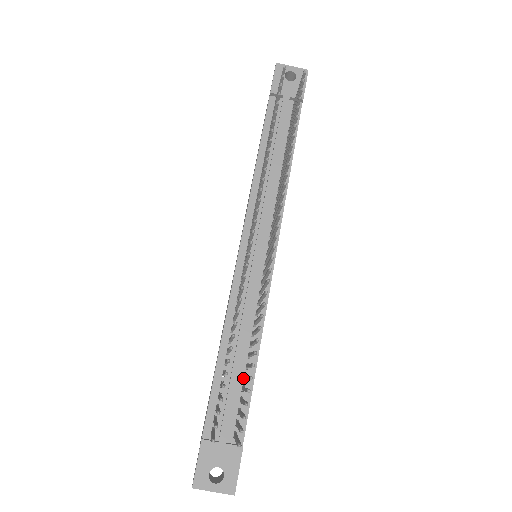
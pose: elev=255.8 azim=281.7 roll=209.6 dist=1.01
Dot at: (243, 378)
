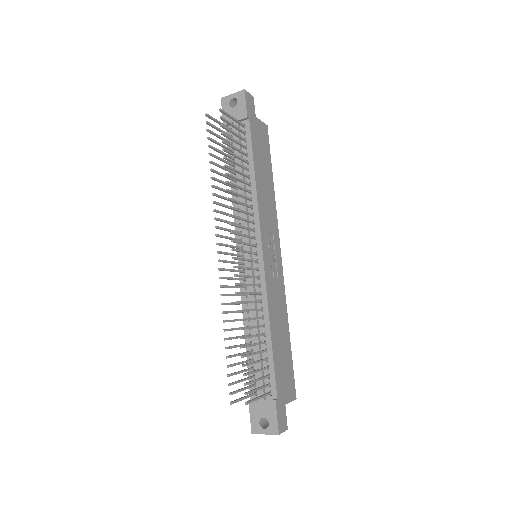
Dot at: (265, 352)
